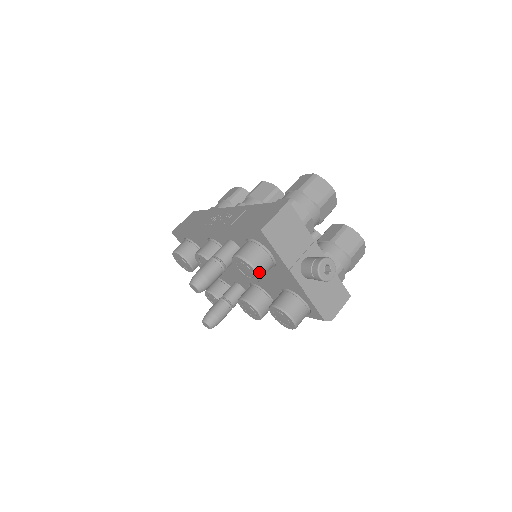
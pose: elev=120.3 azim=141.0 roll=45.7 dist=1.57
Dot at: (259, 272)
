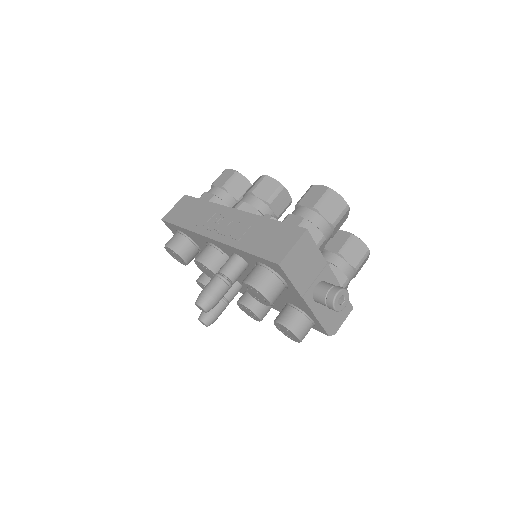
Dot at: (272, 301)
